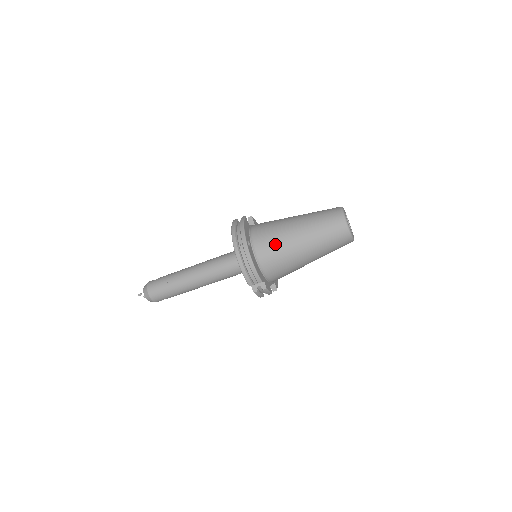
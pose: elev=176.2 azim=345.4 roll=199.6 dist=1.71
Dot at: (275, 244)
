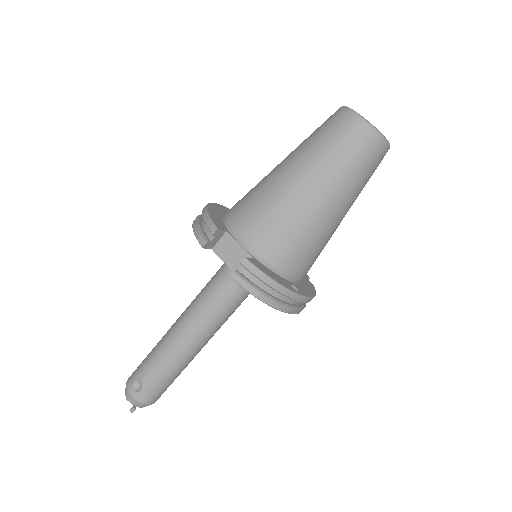
Dot at: (317, 251)
